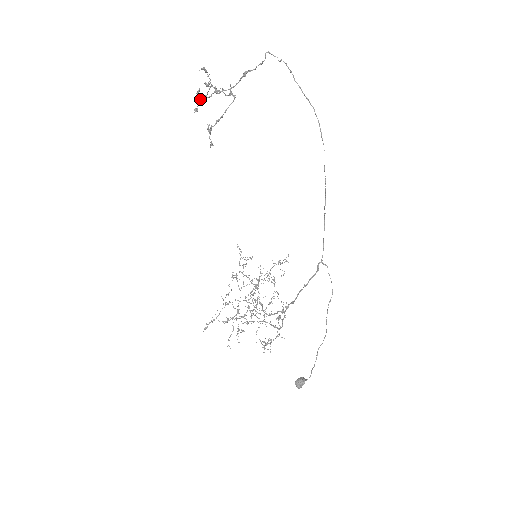
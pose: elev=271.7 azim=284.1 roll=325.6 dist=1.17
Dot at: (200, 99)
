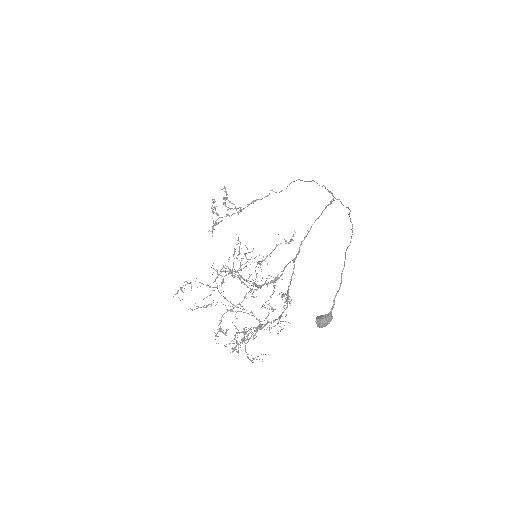
Dot at: occluded
